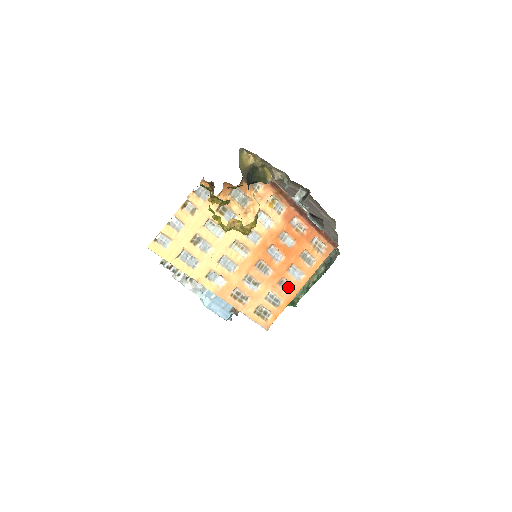
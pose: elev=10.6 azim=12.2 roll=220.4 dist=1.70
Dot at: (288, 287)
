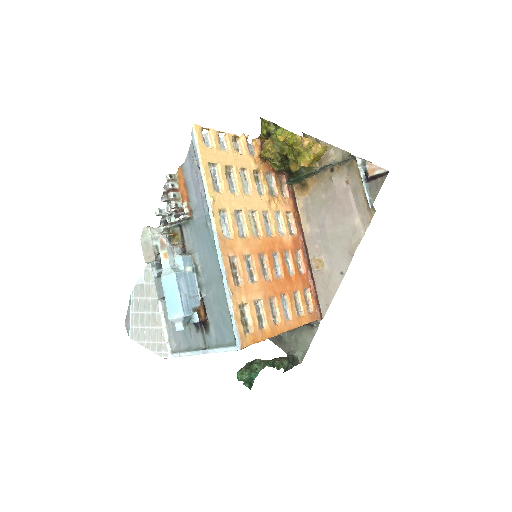
Dot at: (274, 317)
